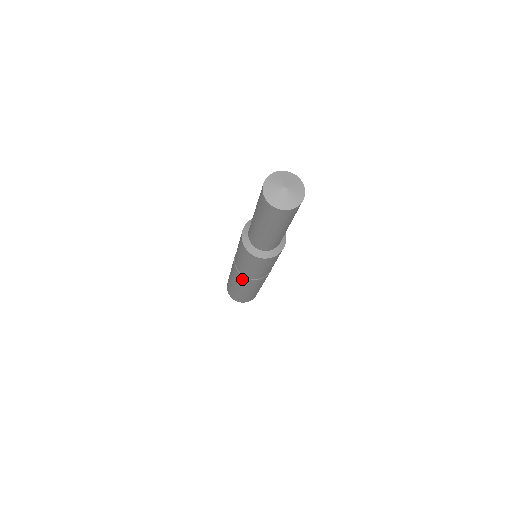
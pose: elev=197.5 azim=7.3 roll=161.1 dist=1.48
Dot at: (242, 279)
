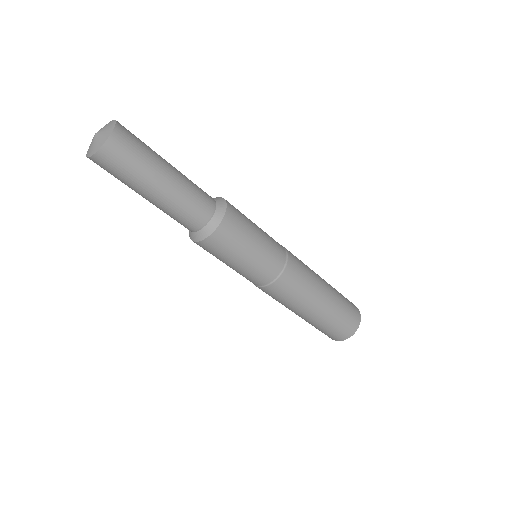
Dot at: occluded
